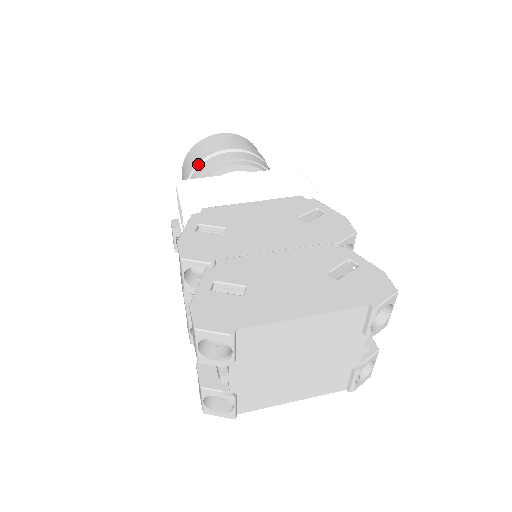
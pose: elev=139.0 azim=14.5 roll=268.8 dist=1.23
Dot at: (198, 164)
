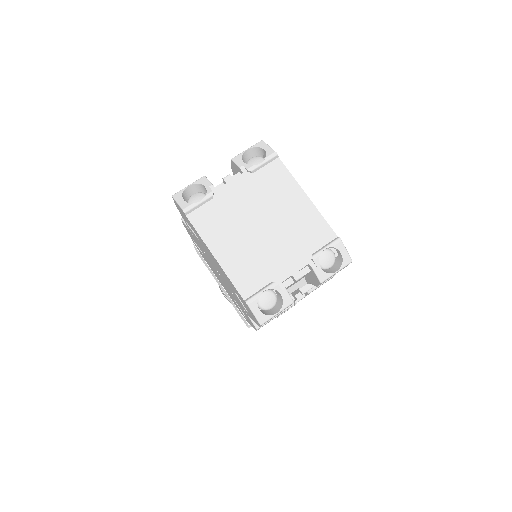
Dot at: occluded
